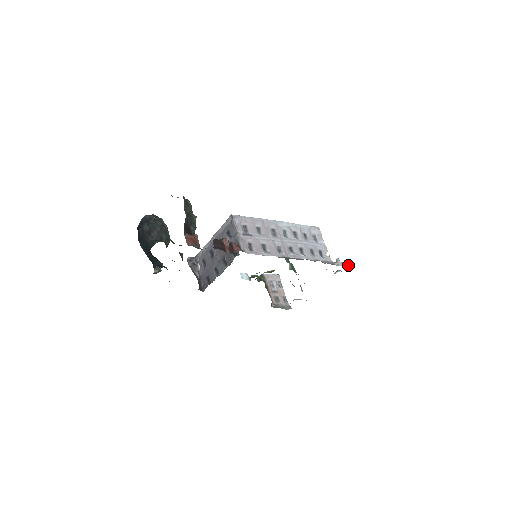
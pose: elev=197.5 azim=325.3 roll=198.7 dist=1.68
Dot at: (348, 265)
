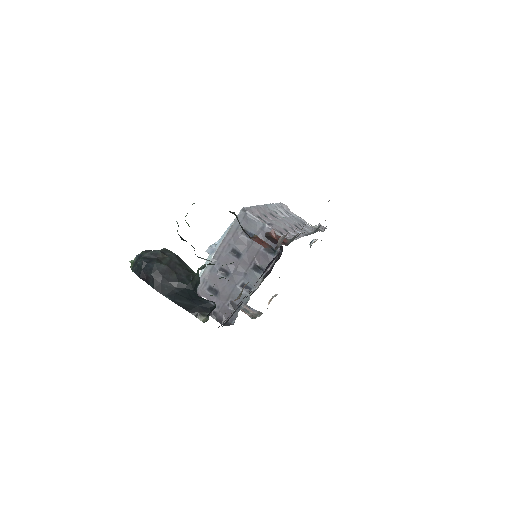
Dot at: (325, 228)
